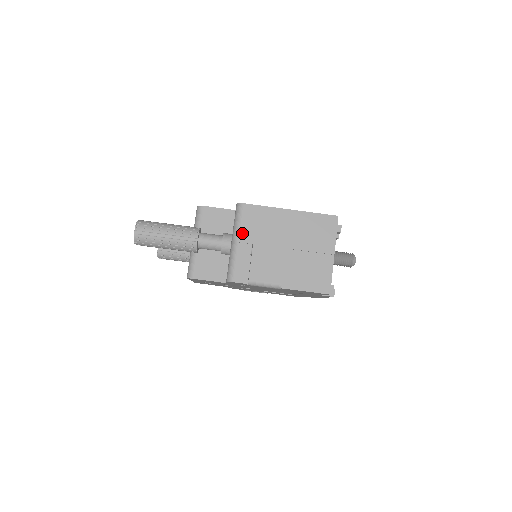
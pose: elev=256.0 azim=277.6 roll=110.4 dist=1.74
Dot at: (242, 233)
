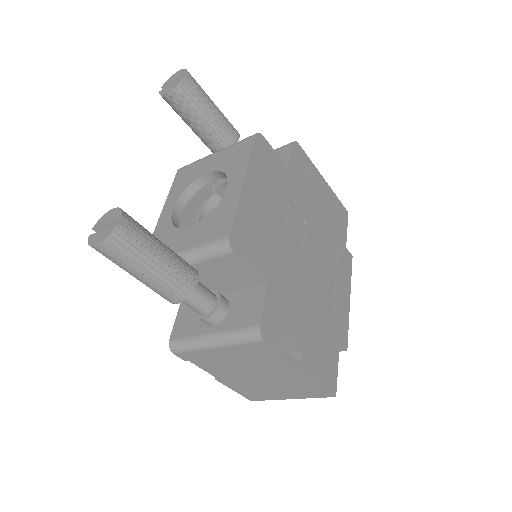
Dot at: (229, 348)
